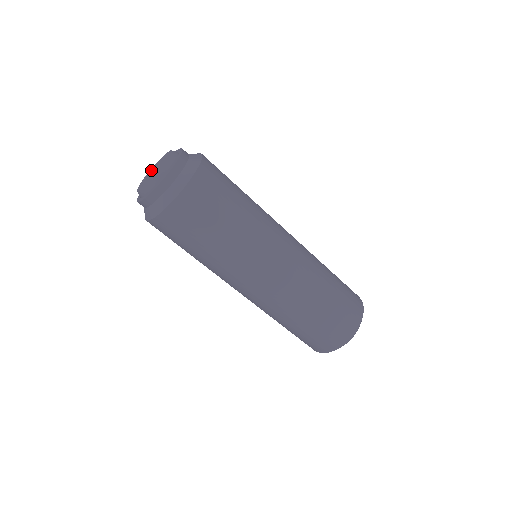
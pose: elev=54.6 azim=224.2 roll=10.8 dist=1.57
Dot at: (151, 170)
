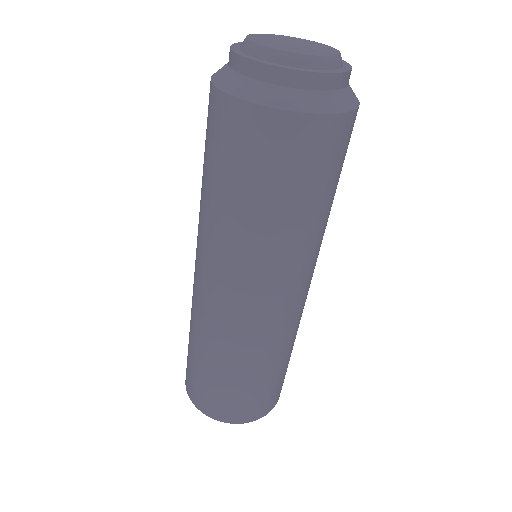
Dot at: (299, 39)
